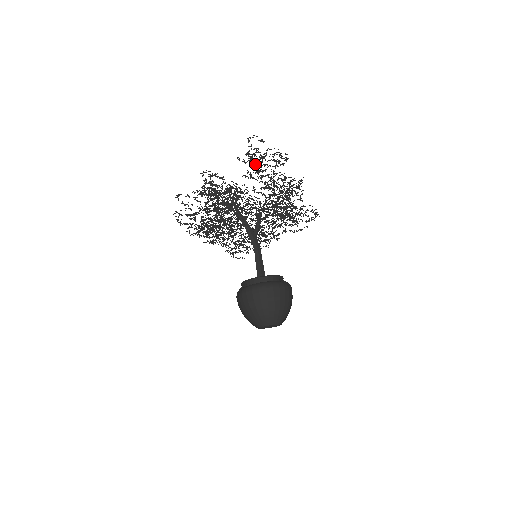
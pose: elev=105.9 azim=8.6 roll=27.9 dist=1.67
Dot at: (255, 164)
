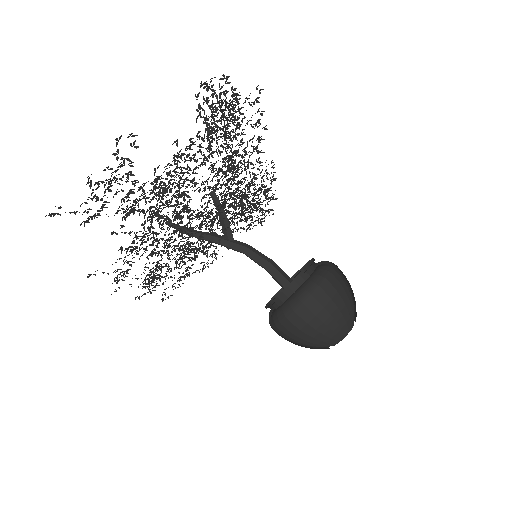
Dot at: occluded
